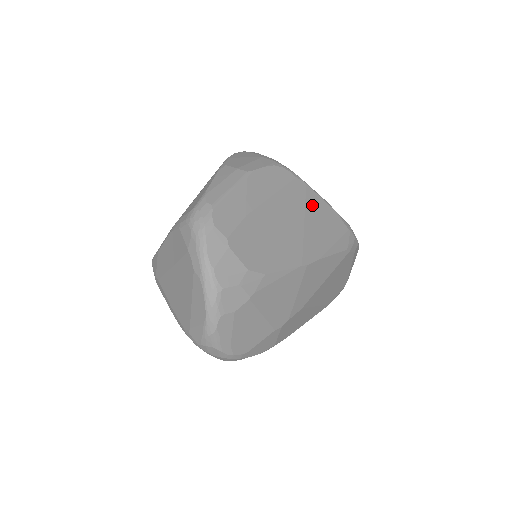
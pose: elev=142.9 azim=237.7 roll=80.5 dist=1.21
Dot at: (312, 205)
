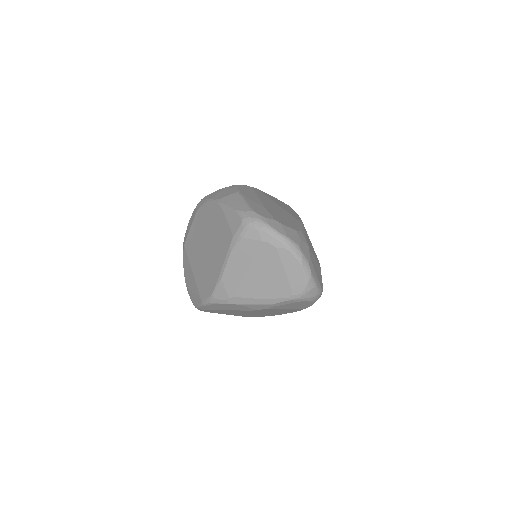
Dot at: (270, 197)
